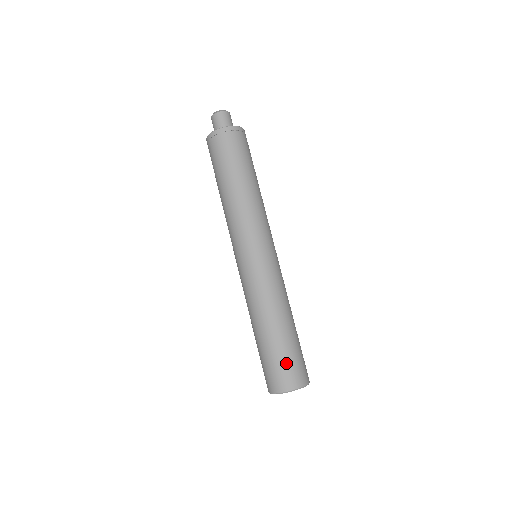
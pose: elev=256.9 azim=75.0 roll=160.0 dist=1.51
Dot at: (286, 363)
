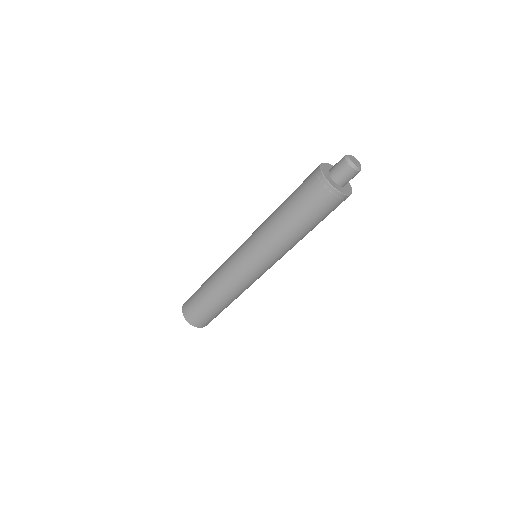
Dot at: (203, 316)
